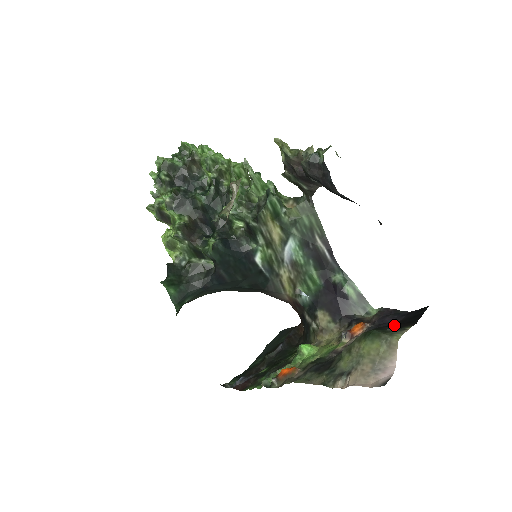
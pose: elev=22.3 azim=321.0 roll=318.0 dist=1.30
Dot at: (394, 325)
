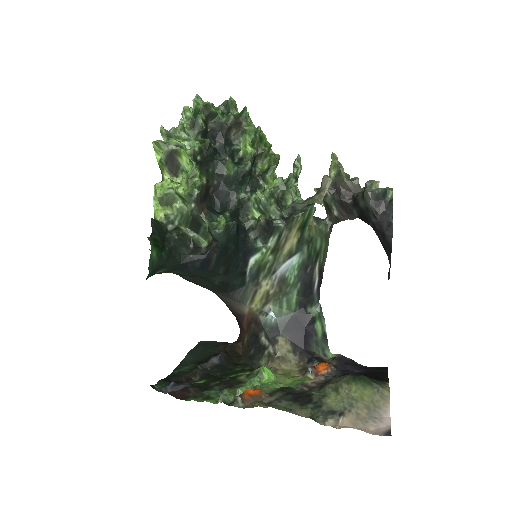
Dot at: occluded
